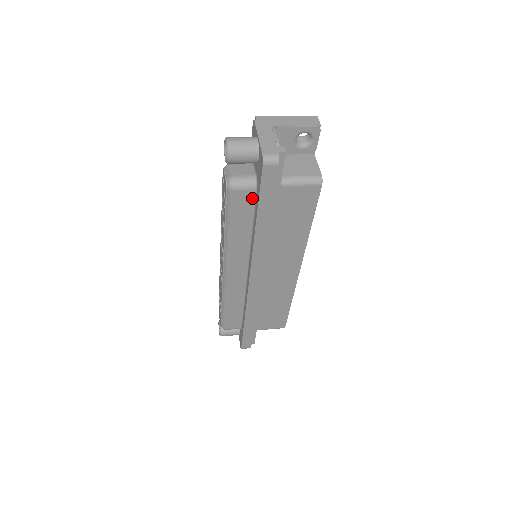
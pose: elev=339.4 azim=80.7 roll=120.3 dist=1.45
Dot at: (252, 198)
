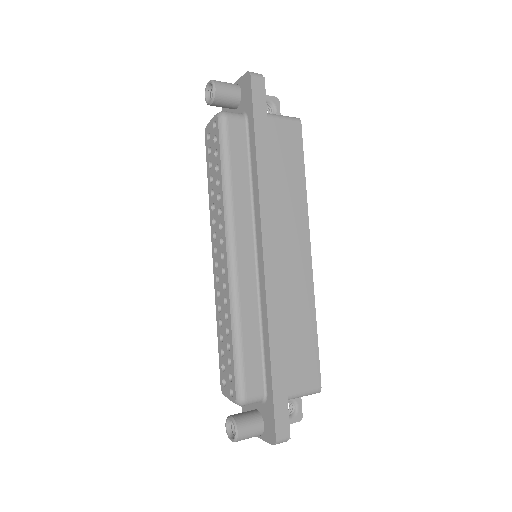
Dot at: (244, 131)
